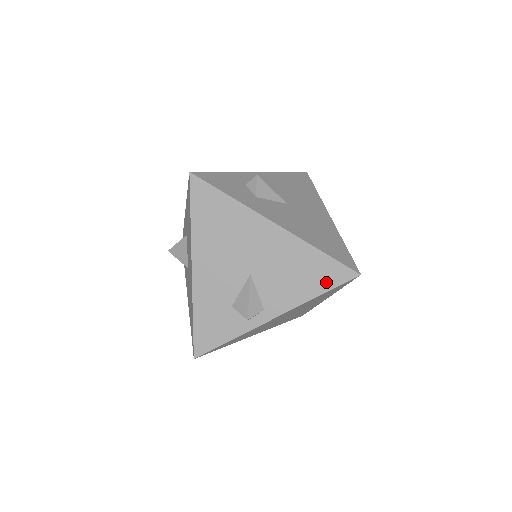
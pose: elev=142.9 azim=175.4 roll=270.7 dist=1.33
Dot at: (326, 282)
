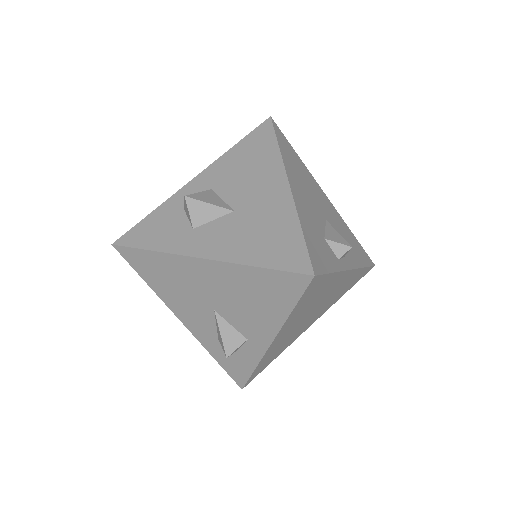
Dot at: (364, 259)
